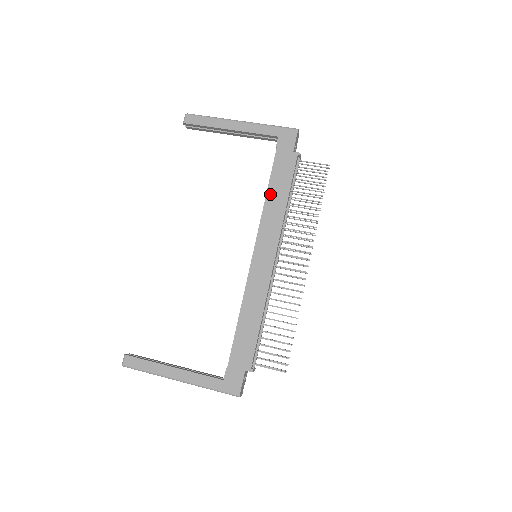
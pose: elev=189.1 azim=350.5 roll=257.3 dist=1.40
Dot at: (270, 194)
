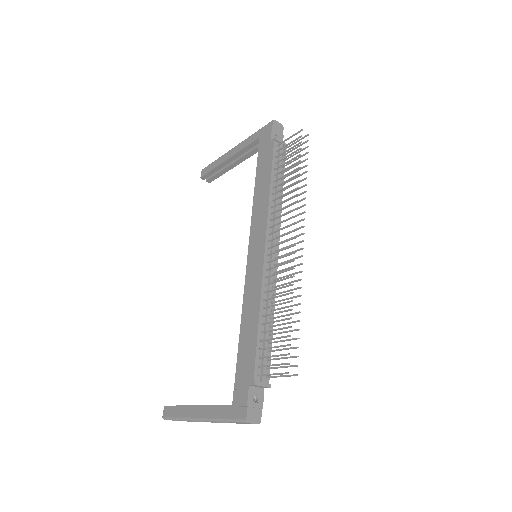
Dot at: (257, 189)
